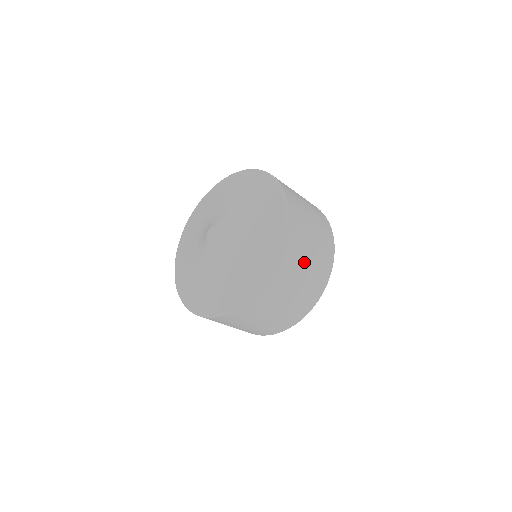
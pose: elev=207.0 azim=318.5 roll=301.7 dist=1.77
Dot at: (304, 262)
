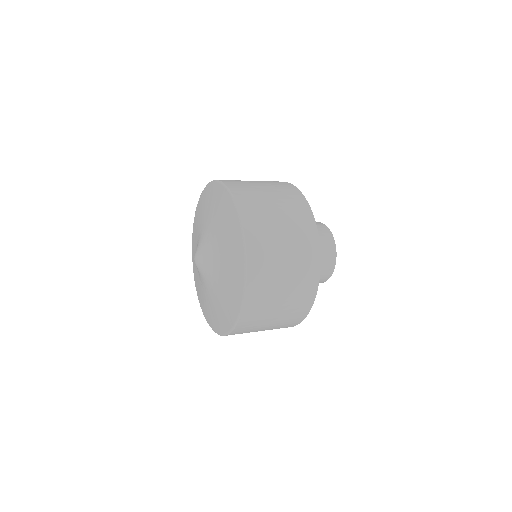
Dot at: occluded
